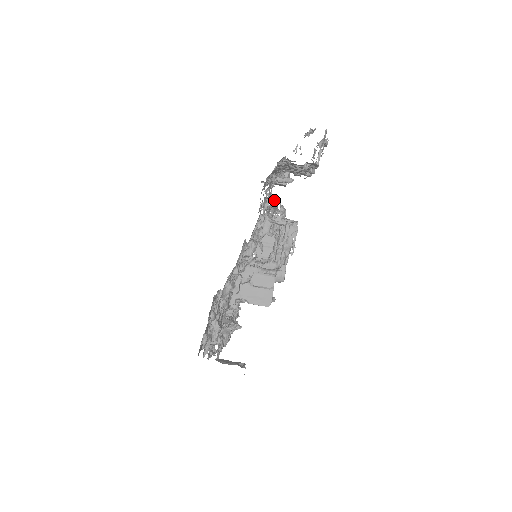
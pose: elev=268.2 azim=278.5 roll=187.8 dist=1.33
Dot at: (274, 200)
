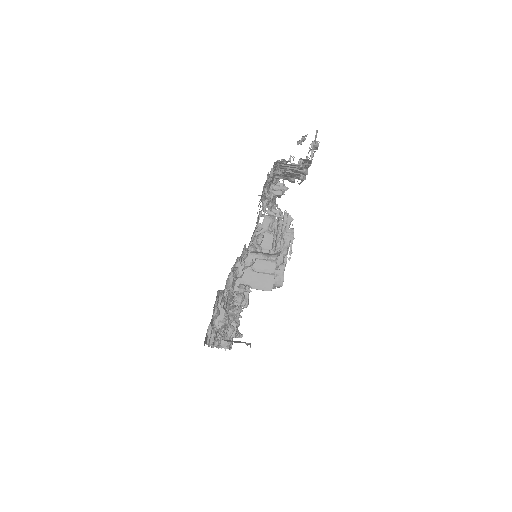
Dot at: (272, 192)
